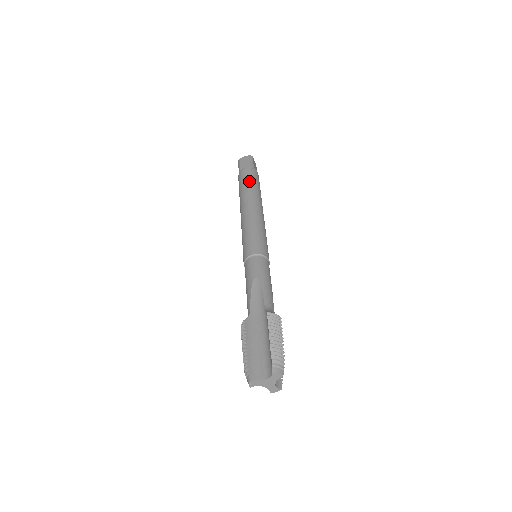
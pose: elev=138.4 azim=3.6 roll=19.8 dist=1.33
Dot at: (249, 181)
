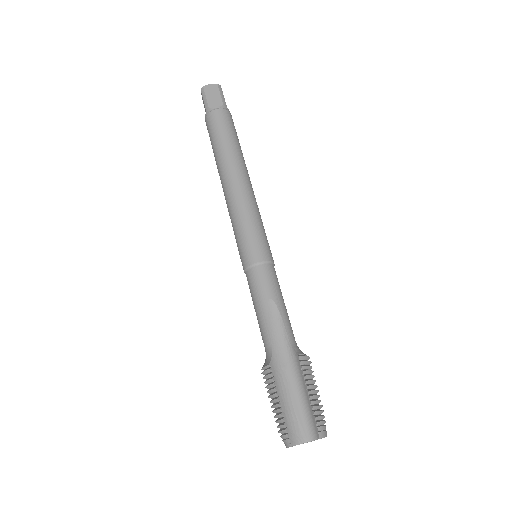
Dot at: (228, 133)
